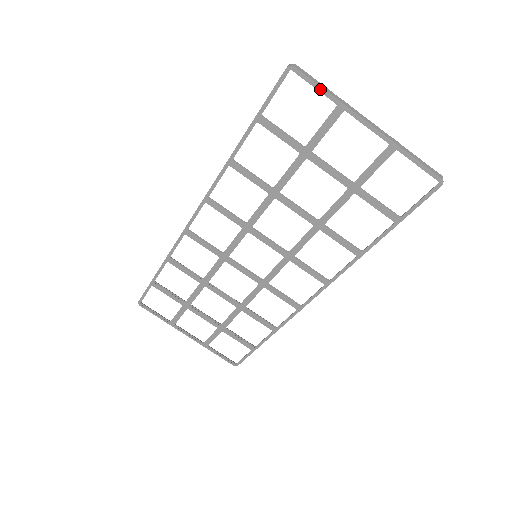
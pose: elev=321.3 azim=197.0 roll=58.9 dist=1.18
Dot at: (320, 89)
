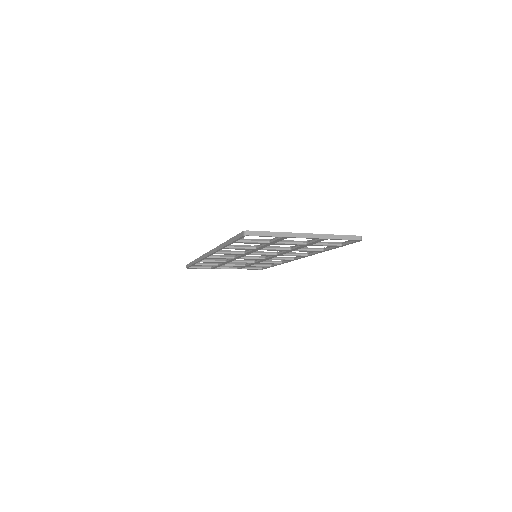
Dot at: occluded
